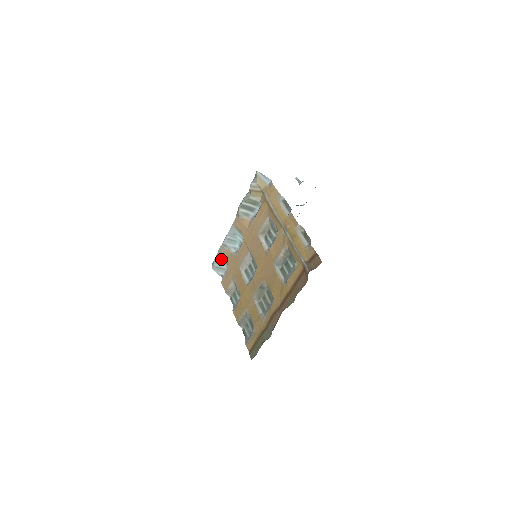
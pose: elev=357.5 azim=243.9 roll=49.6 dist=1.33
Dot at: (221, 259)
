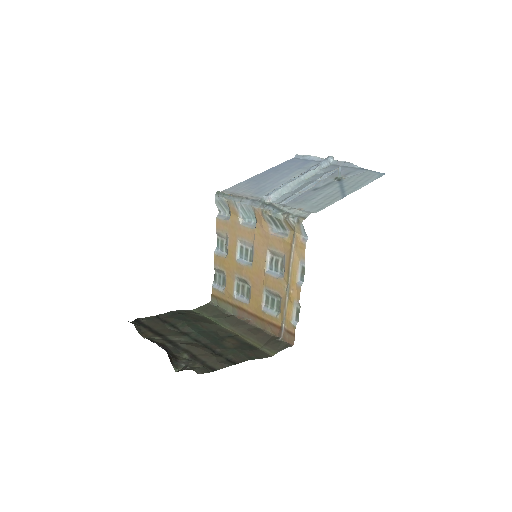
Dot at: (227, 205)
